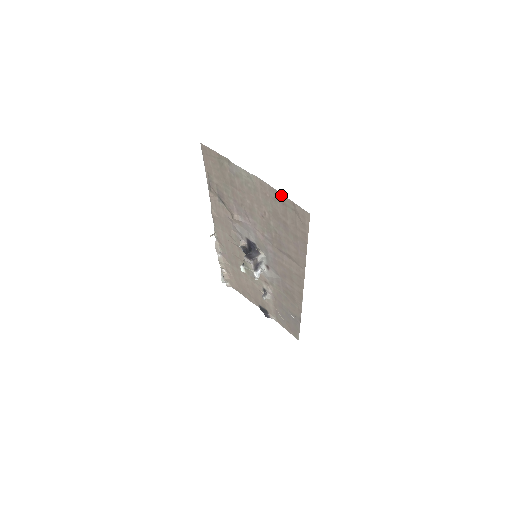
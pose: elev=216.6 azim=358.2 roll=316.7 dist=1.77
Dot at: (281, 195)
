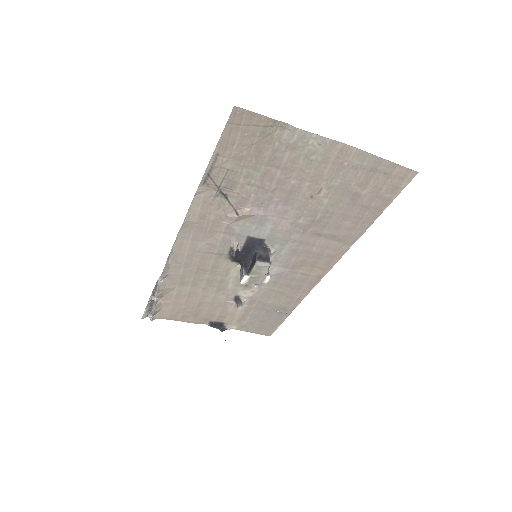
Dot at: (376, 159)
